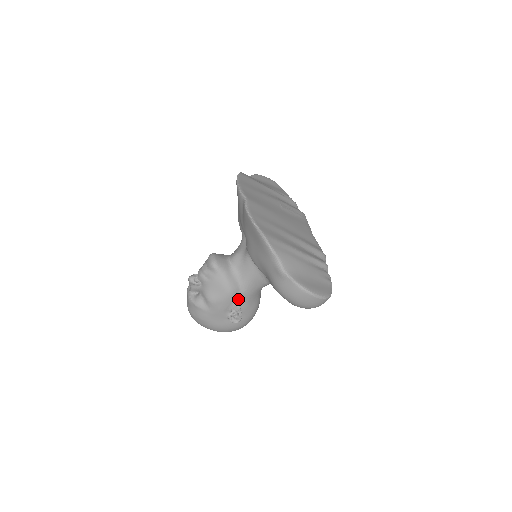
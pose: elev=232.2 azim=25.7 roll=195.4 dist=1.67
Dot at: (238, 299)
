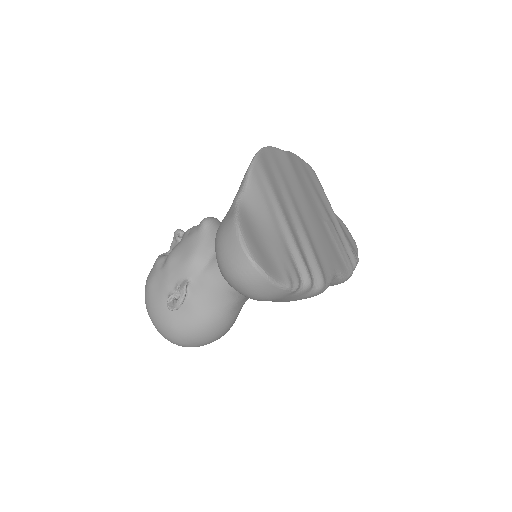
Dot at: (194, 278)
